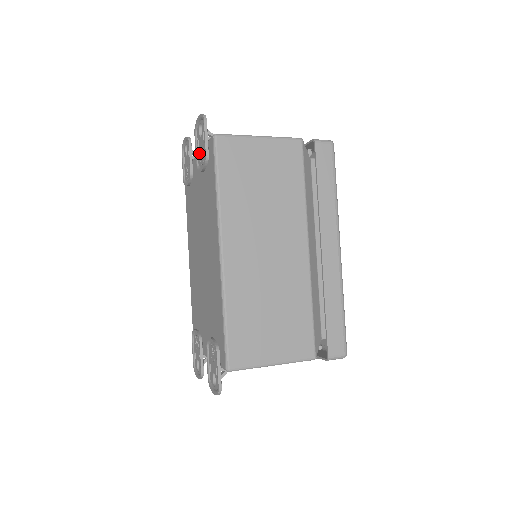
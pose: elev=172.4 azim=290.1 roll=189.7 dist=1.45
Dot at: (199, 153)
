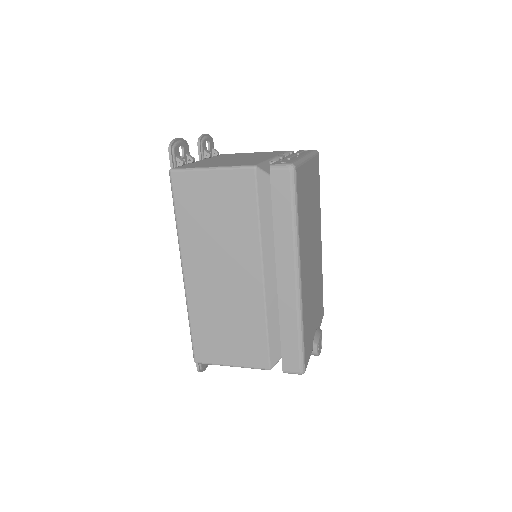
Dot at: occluded
